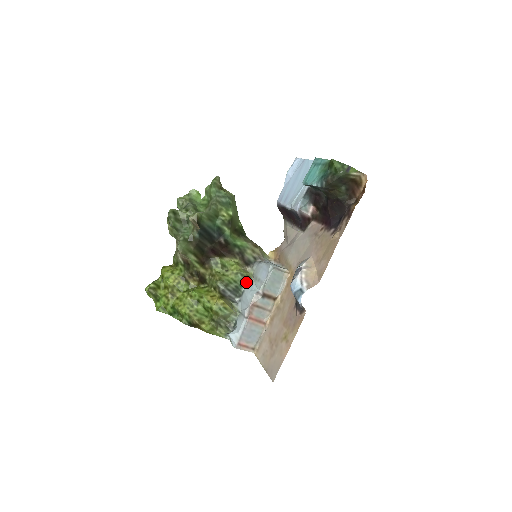
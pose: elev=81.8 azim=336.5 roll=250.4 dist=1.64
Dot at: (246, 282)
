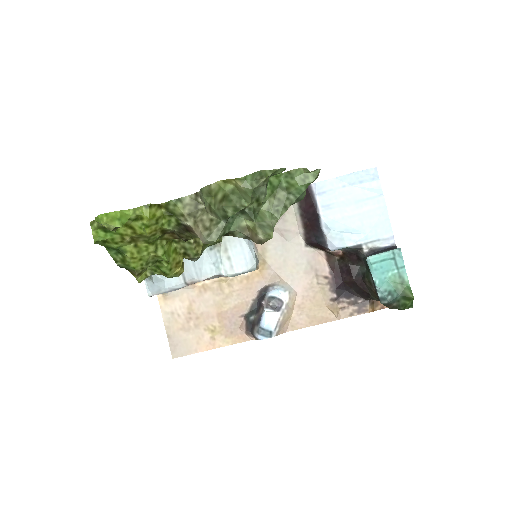
Dot at: occluded
